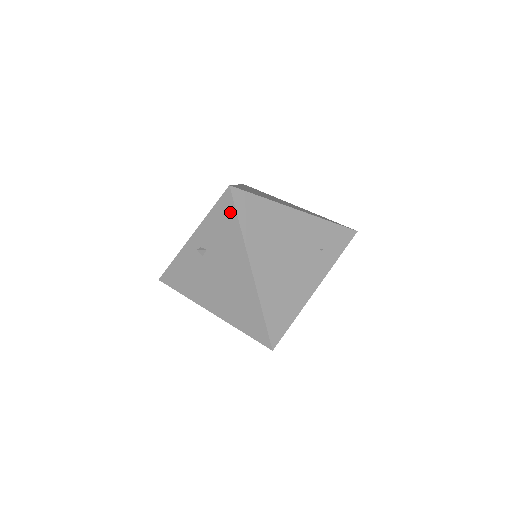
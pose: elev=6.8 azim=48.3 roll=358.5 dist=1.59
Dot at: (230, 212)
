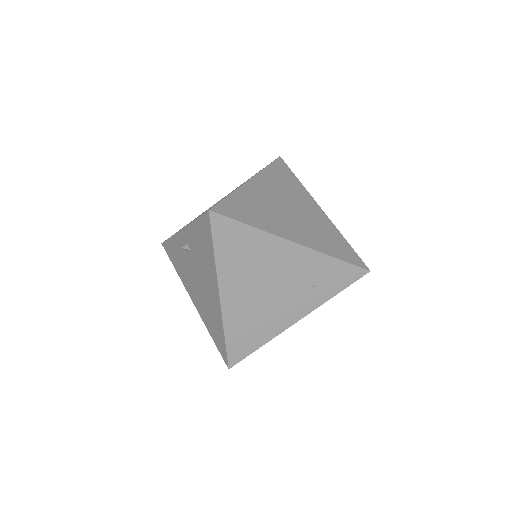
Dot at: (208, 234)
